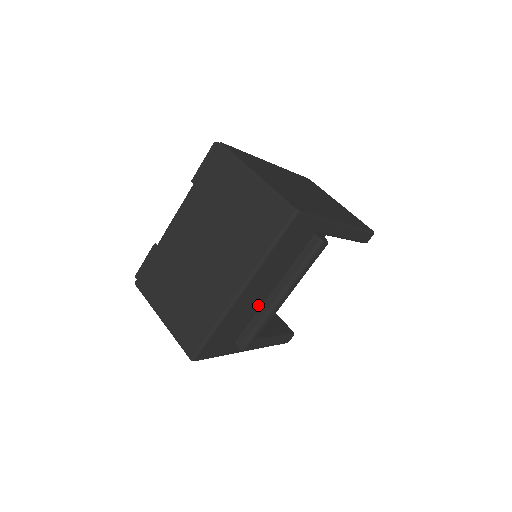
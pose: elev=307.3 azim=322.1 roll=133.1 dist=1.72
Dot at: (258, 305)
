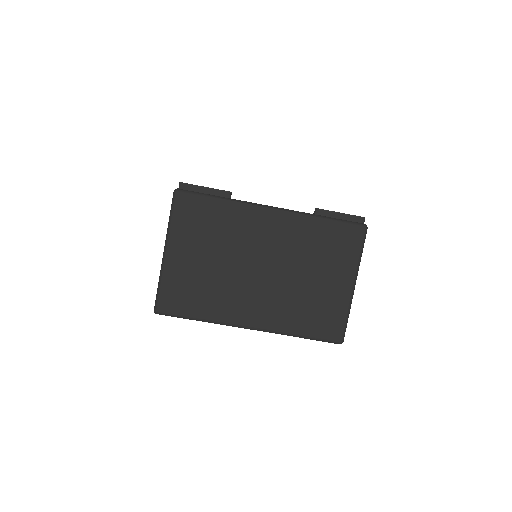
Dot at: occluded
